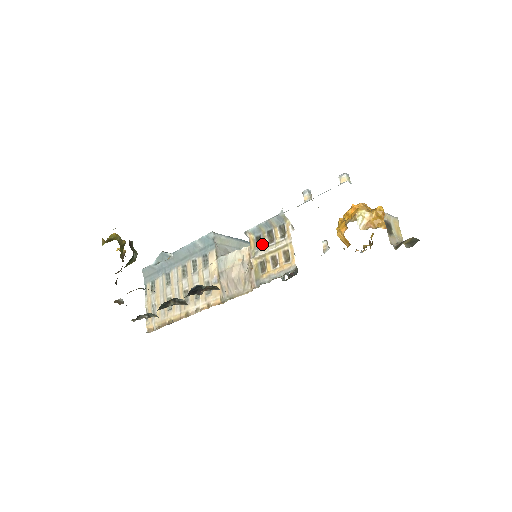
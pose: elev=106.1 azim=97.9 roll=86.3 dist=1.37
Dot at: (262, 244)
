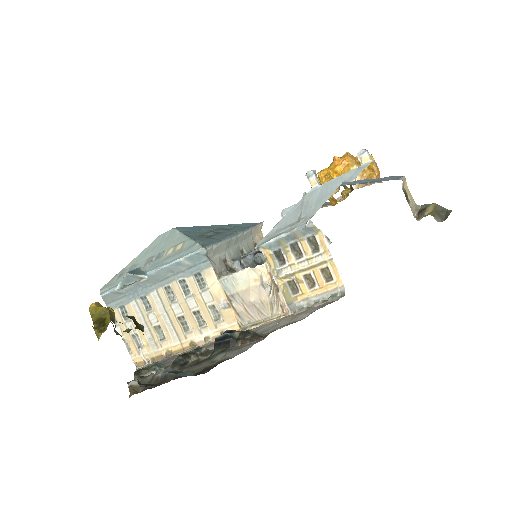
Dot at: (286, 260)
